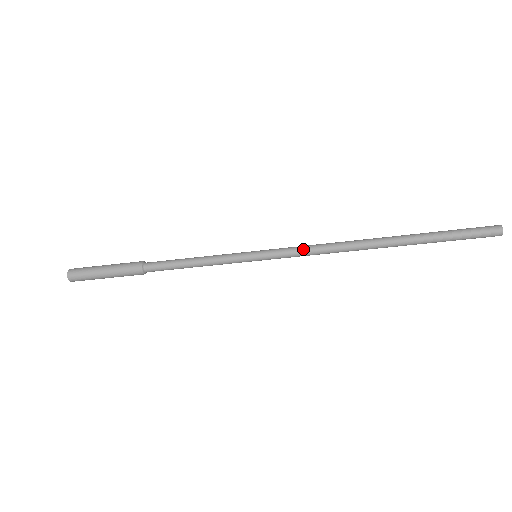
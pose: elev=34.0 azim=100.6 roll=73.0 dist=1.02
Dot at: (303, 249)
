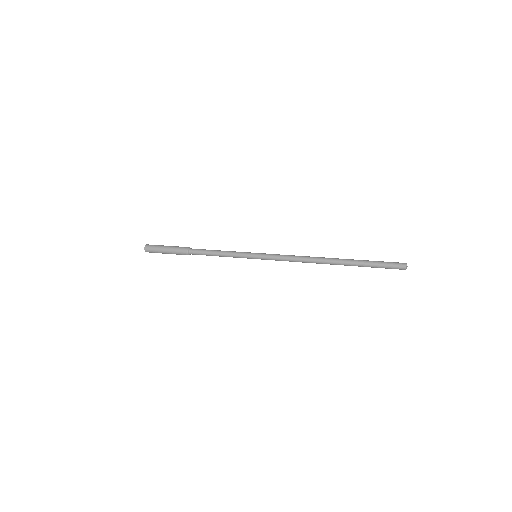
Dot at: (284, 260)
